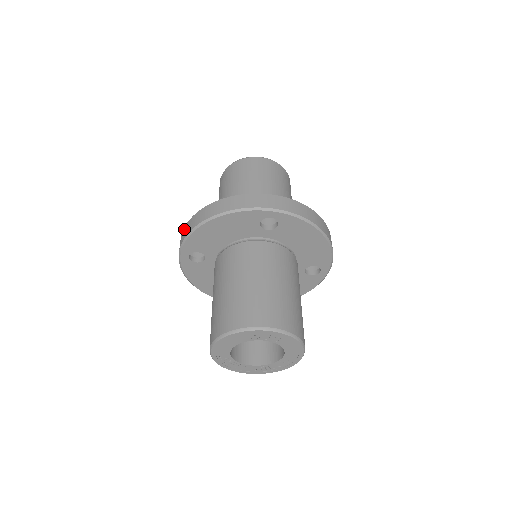
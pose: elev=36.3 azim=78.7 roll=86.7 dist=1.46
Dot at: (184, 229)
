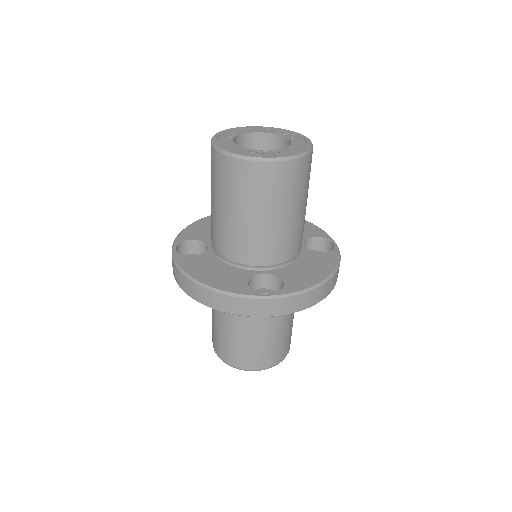
Dot at: (174, 266)
